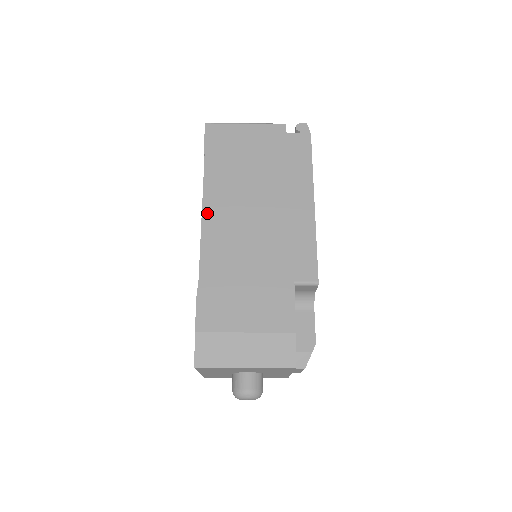
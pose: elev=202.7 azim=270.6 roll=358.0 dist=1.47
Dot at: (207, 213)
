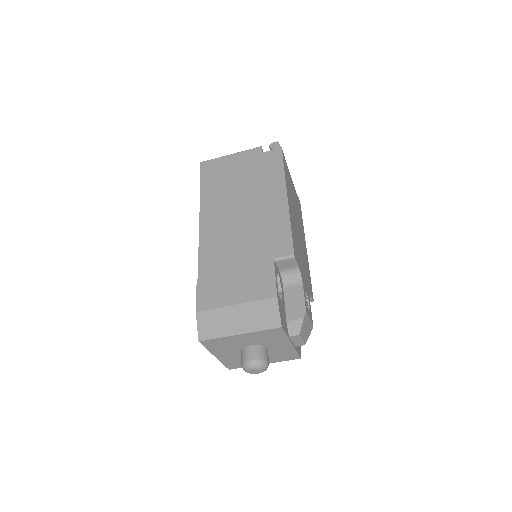
Dot at: (203, 224)
